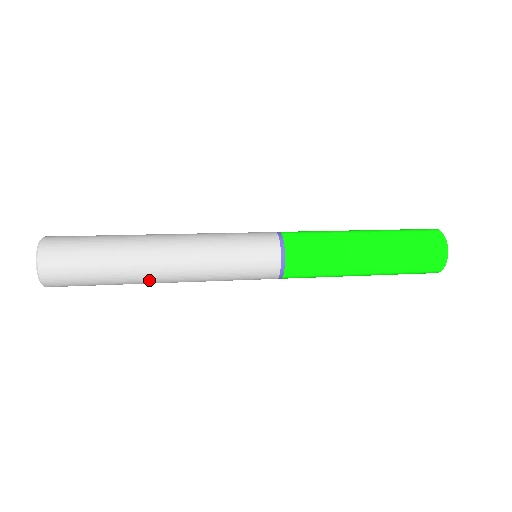
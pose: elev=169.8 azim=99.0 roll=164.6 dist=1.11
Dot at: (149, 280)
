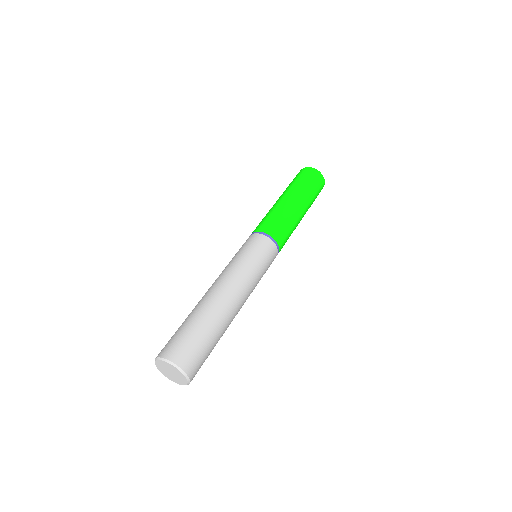
Dot at: occluded
